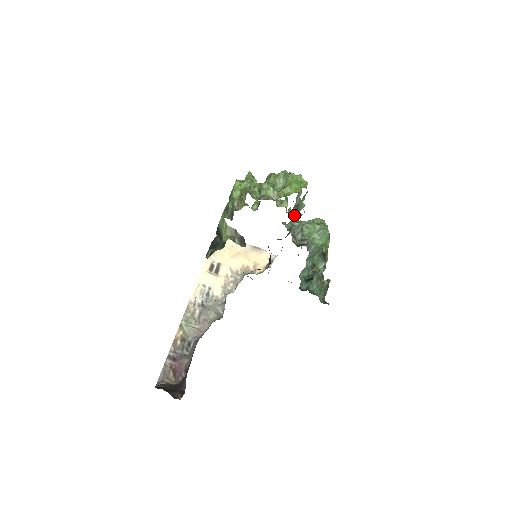
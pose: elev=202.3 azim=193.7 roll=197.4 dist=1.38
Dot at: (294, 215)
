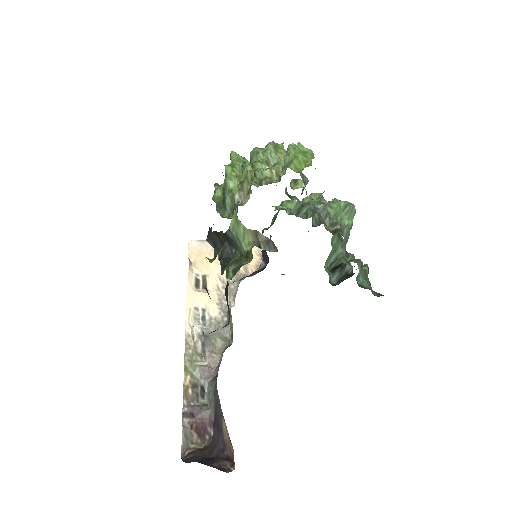
Dot at: occluded
